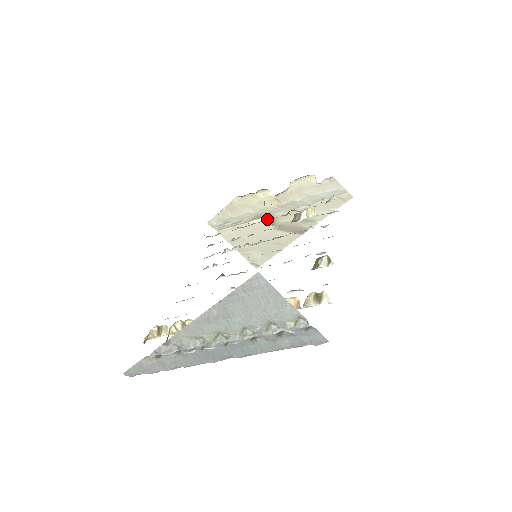
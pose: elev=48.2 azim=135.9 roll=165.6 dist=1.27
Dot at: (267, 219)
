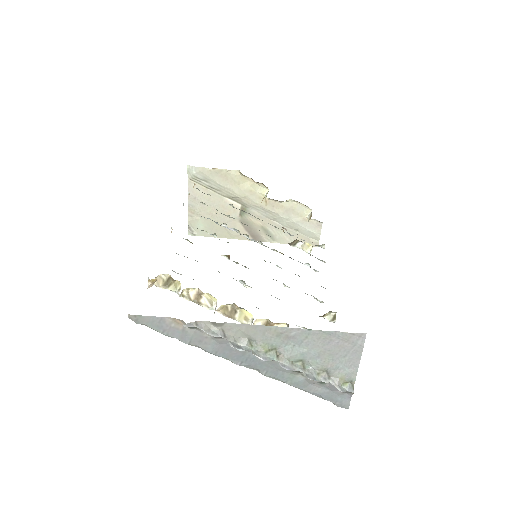
Dot at: (241, 207)
